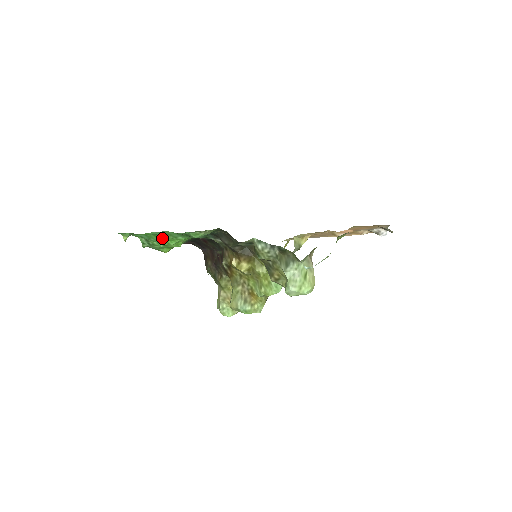
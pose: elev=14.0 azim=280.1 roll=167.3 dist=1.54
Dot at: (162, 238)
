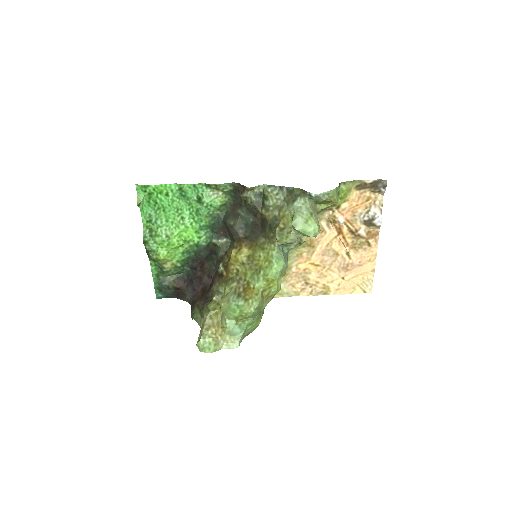
Dot at: (168, 223)
